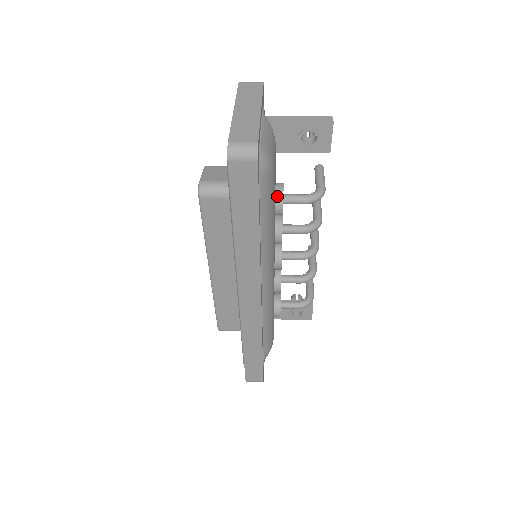
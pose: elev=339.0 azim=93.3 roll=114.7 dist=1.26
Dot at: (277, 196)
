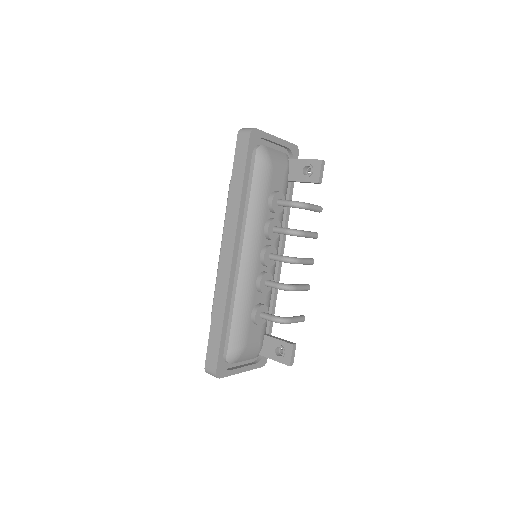
Dot at: (272, 193)
